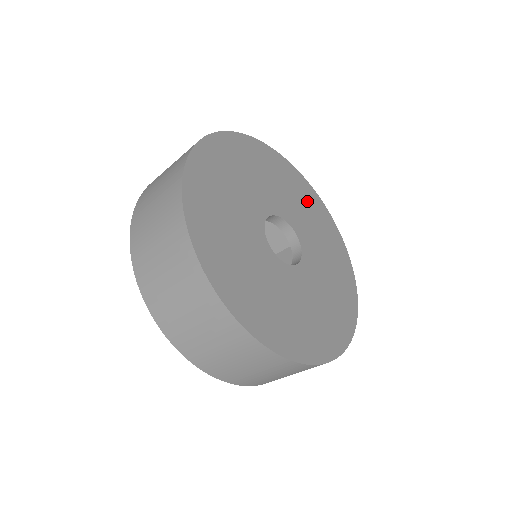
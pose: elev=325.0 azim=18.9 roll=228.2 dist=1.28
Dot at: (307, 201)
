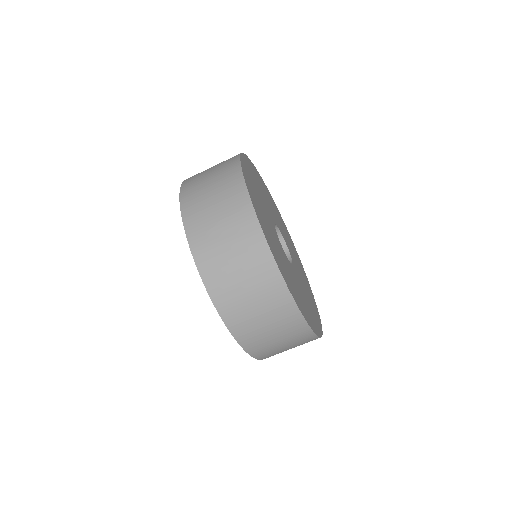
Dot at: (265, 191)
